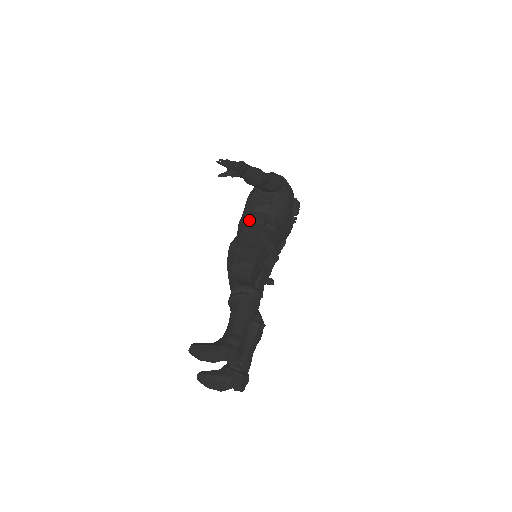
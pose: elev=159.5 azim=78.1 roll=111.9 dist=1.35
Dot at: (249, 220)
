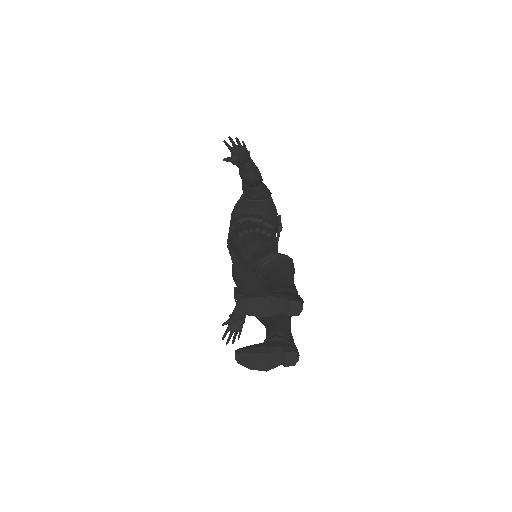
Dot at: (247, 217)
